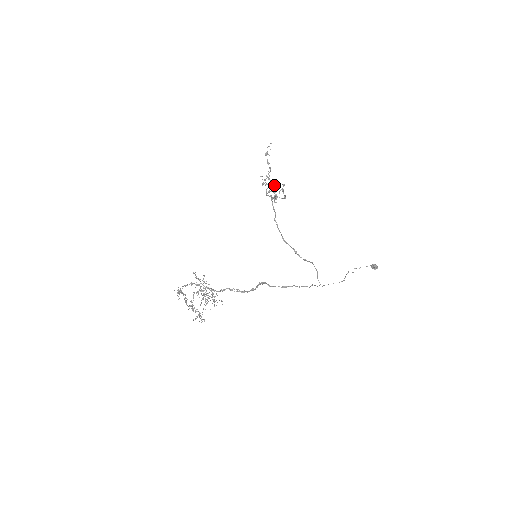
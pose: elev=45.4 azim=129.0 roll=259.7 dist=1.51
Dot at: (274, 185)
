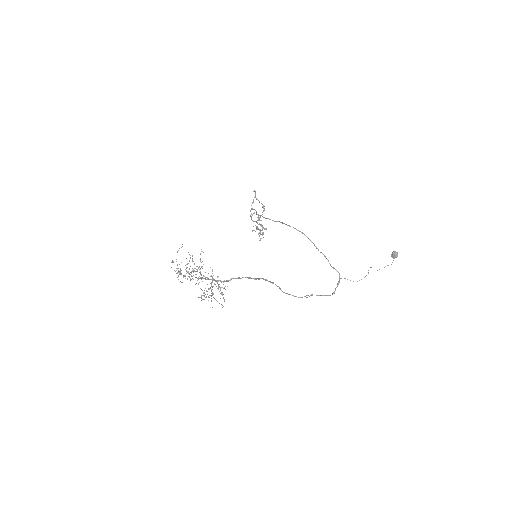
Dot at: (262, 225)
